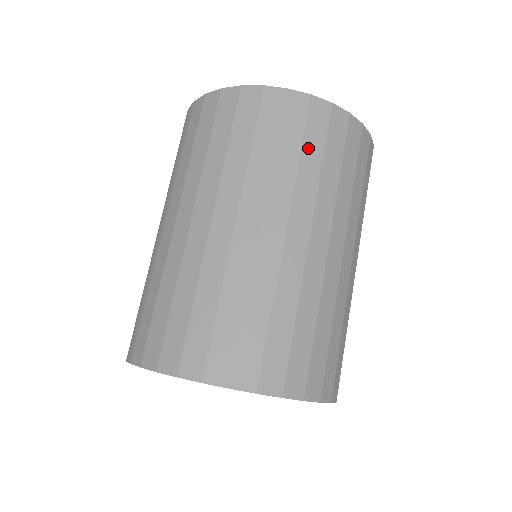
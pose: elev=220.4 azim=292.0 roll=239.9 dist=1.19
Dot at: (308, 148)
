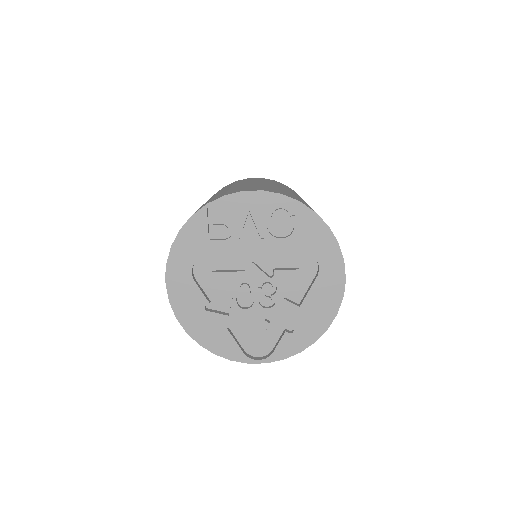
Dot at: occluded
